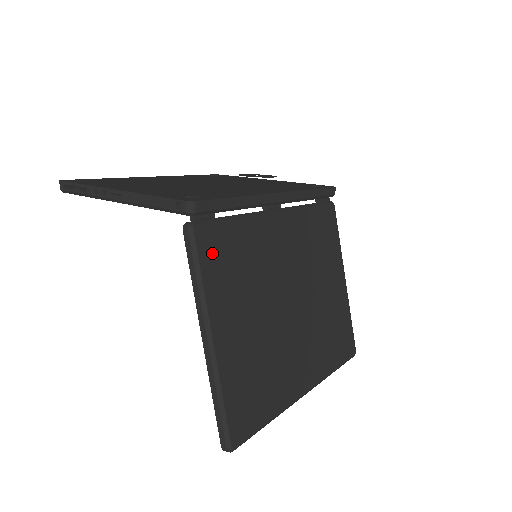
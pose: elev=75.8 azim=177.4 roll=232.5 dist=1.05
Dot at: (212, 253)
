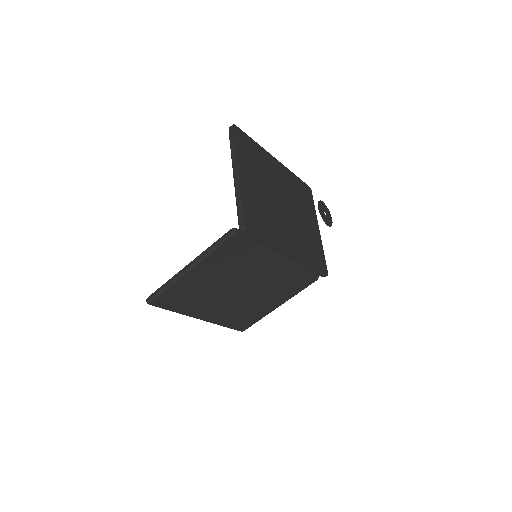
Dot at: (230, 247)
